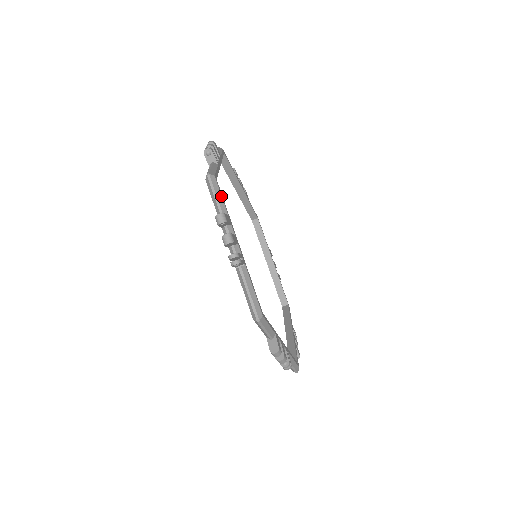
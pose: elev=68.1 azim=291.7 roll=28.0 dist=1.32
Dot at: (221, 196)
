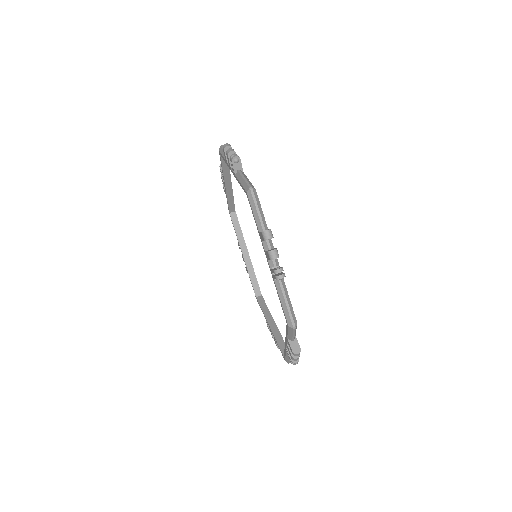
Dot at: occluded
